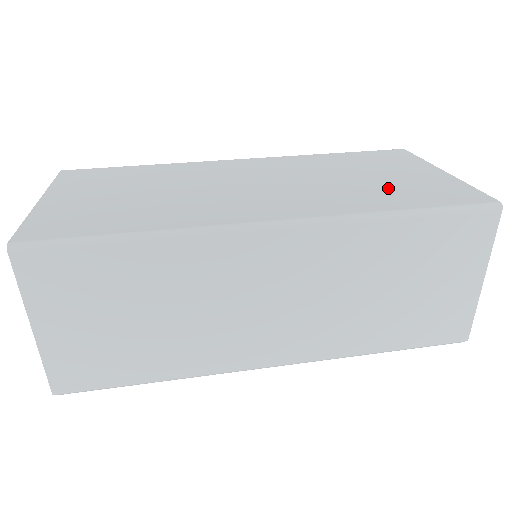
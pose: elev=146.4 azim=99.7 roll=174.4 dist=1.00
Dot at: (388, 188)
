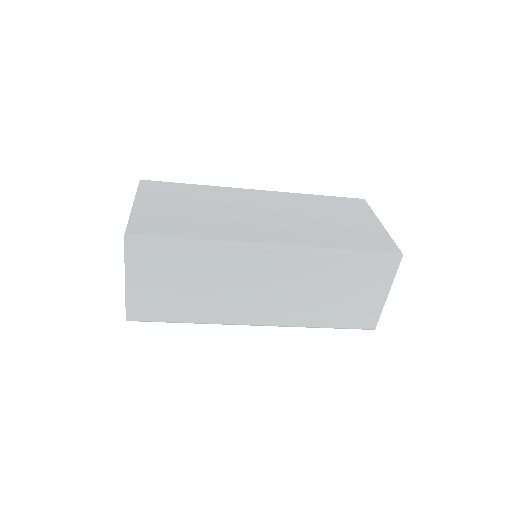
Dot at: (342, 231)
